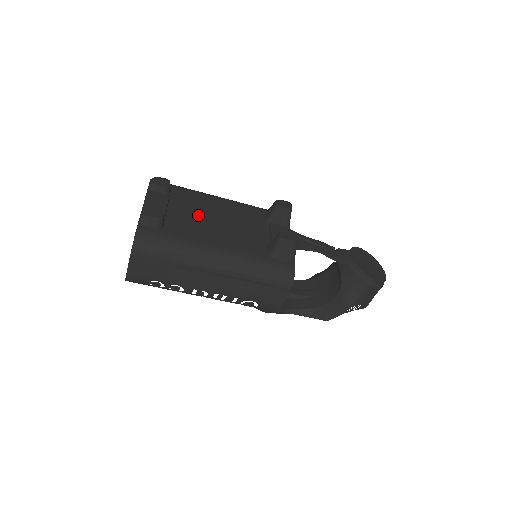
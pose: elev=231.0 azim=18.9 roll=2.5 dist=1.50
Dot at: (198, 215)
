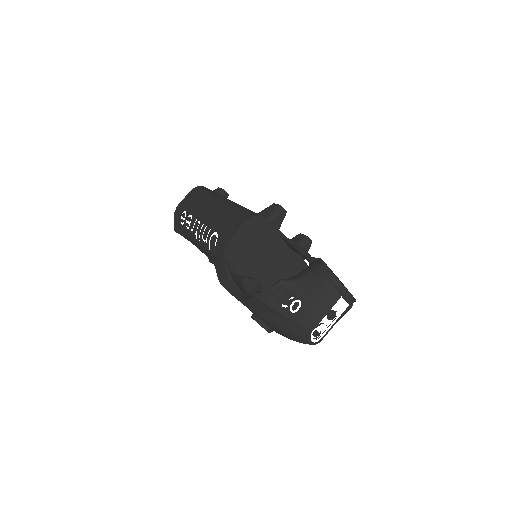
Dot at: occluded
